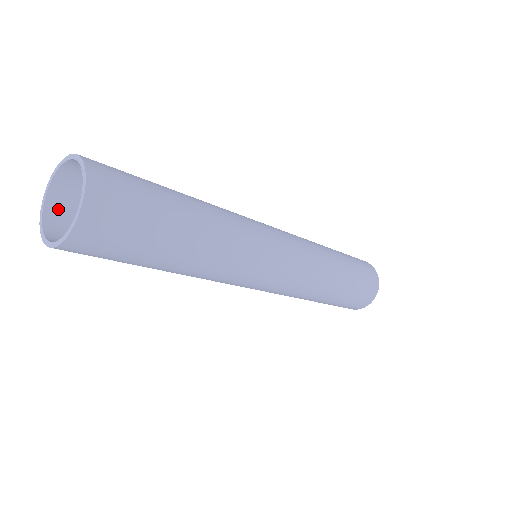
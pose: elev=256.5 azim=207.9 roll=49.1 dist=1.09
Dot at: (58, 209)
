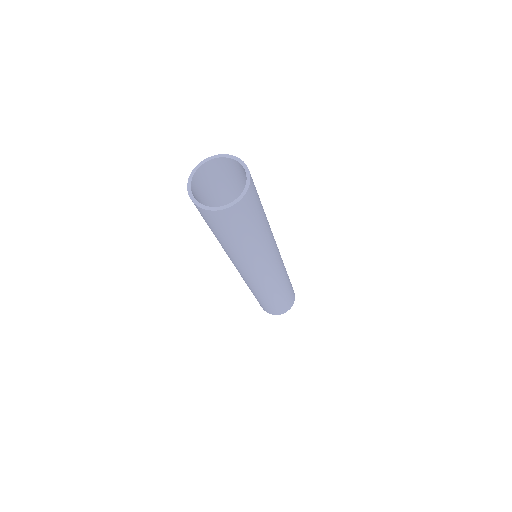
Dot at: (195, 185)
